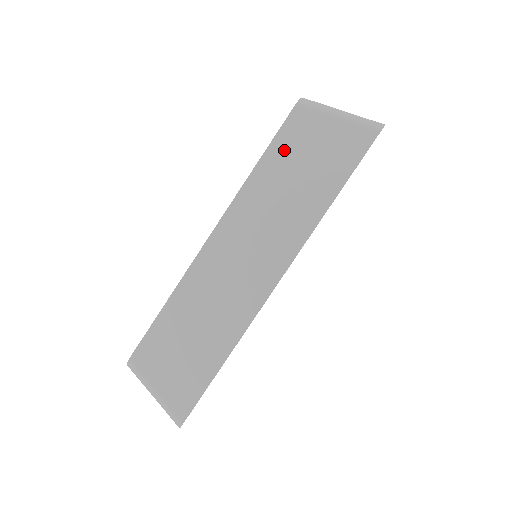
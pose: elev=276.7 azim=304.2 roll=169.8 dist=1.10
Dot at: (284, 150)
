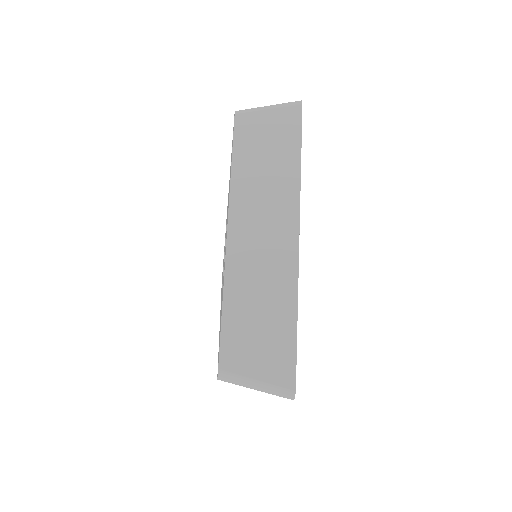
Dot at: occluded
